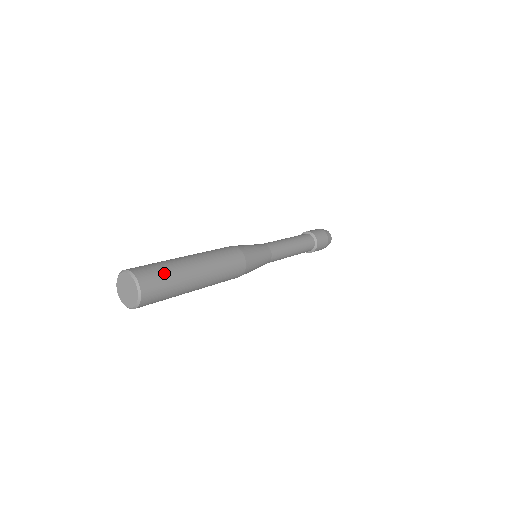
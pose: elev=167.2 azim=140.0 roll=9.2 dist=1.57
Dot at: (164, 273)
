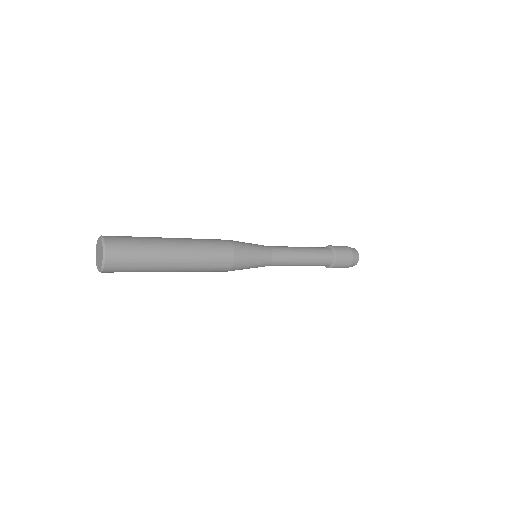
Dot at: (133, 237)
